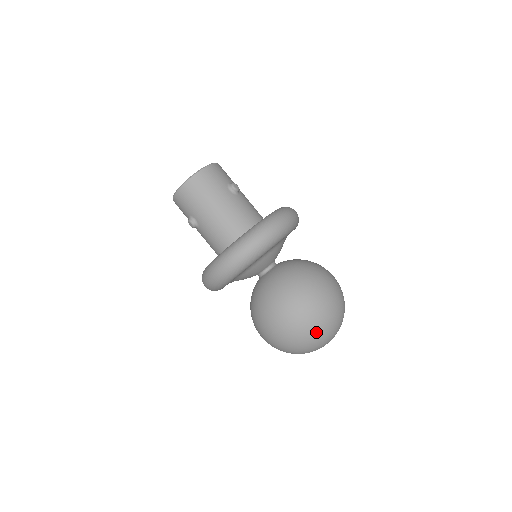
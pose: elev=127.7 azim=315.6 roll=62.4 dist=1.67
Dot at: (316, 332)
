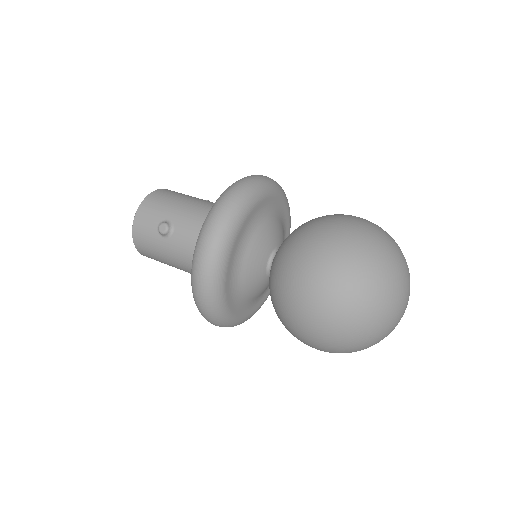
Dot at: (383, 241)
